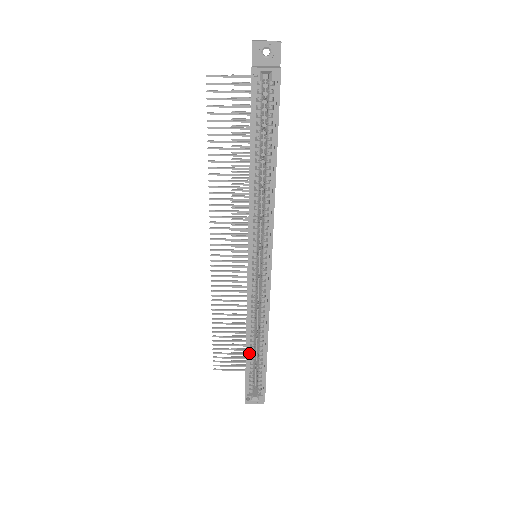
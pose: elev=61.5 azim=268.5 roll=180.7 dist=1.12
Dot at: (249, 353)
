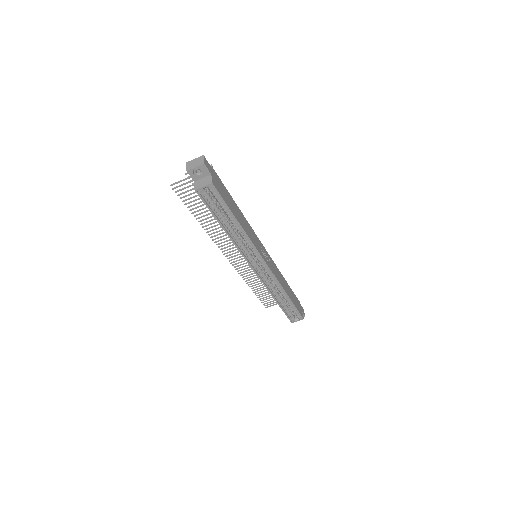
Dot at: (280, 303)
